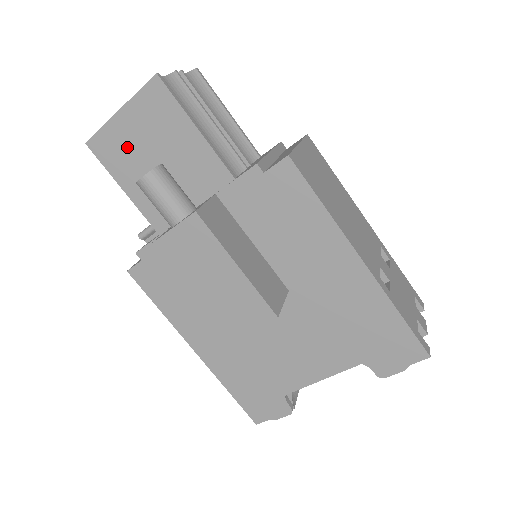
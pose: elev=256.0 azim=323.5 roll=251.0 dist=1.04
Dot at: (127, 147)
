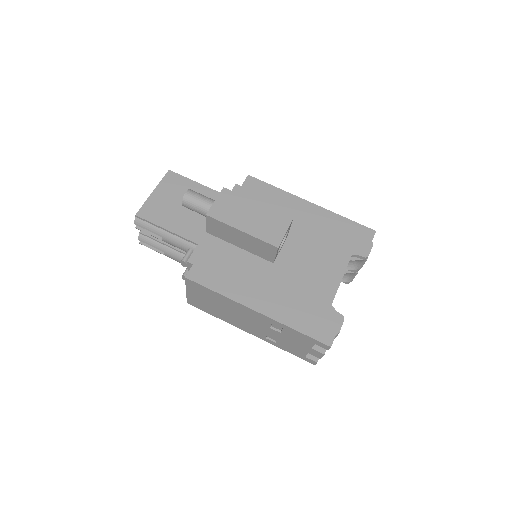
Dot at: (162, 206)
